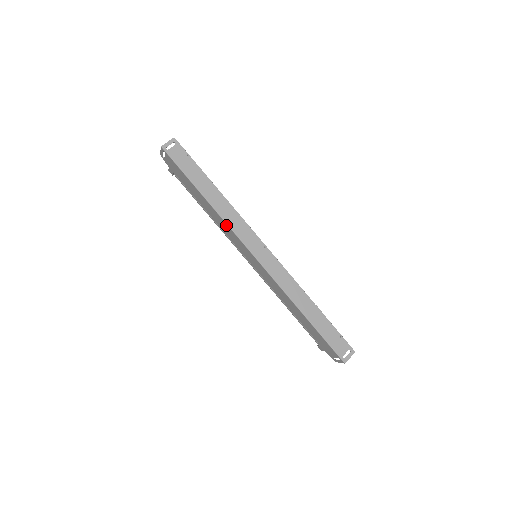
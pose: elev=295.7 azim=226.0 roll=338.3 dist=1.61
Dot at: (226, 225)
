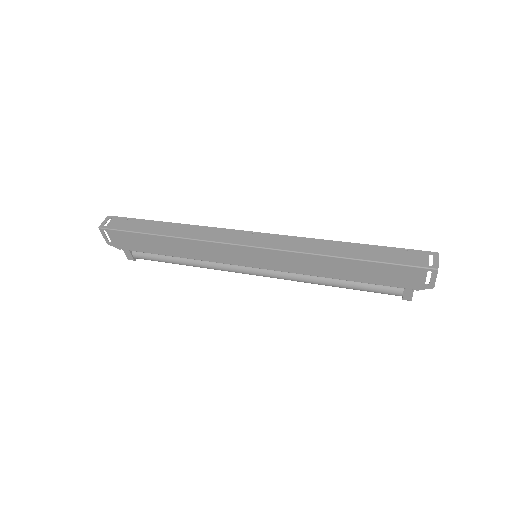
Dot at: (200, 243)
